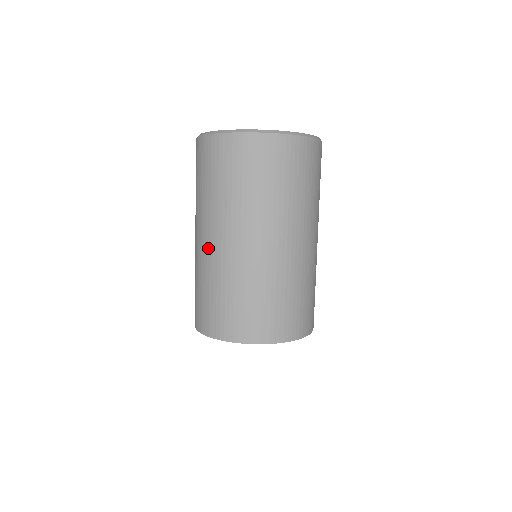
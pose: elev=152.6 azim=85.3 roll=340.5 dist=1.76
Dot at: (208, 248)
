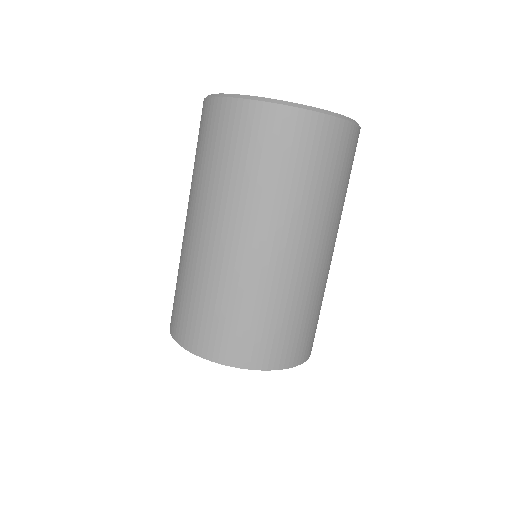
Dot at: (198, 241)
